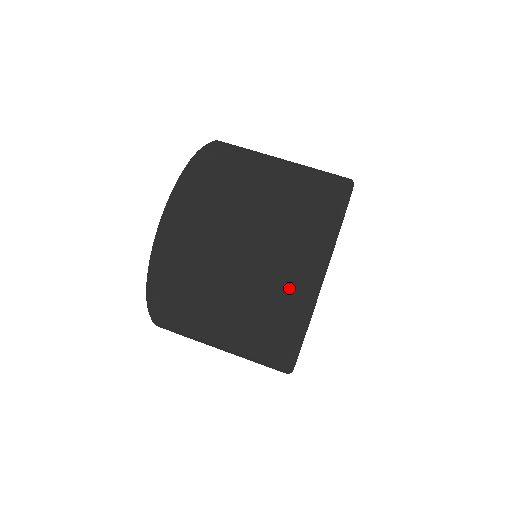
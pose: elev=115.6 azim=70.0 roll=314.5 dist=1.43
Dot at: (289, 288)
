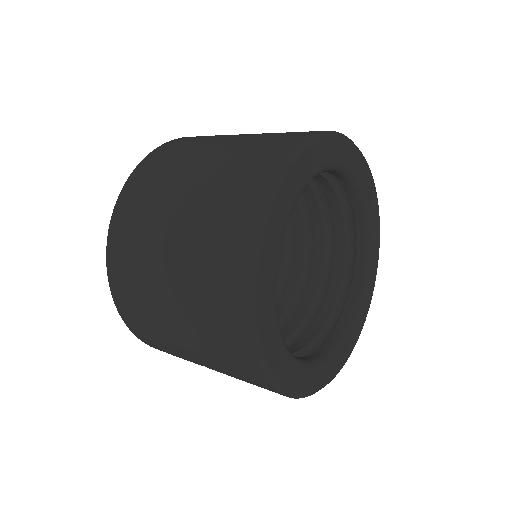
Dot at: (241, 193)
